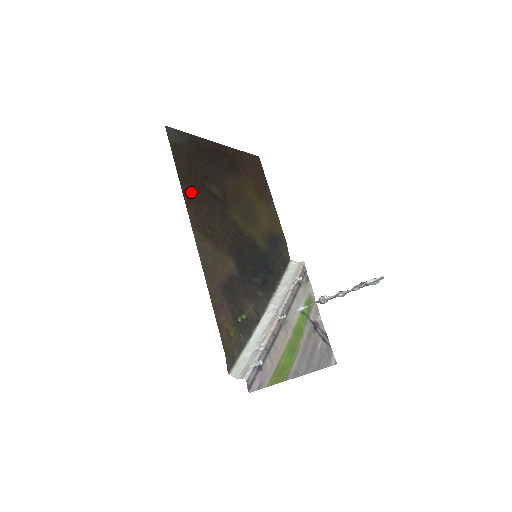
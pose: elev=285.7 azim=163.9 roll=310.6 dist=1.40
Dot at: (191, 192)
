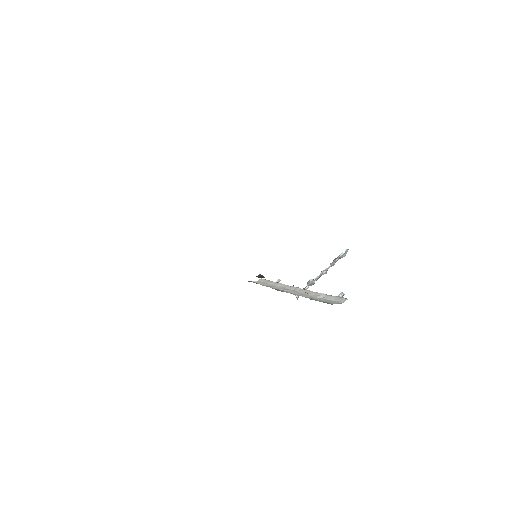
Dot at: occluded
